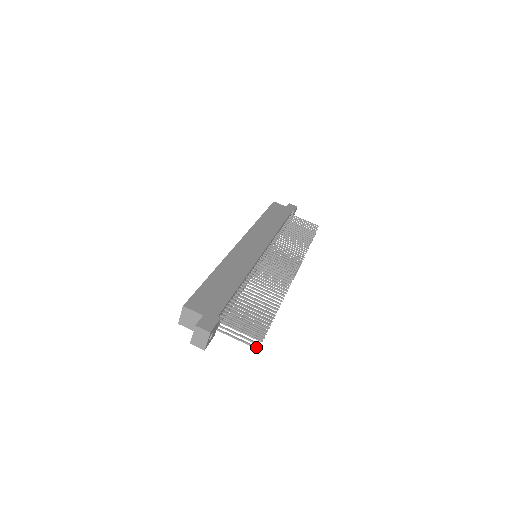
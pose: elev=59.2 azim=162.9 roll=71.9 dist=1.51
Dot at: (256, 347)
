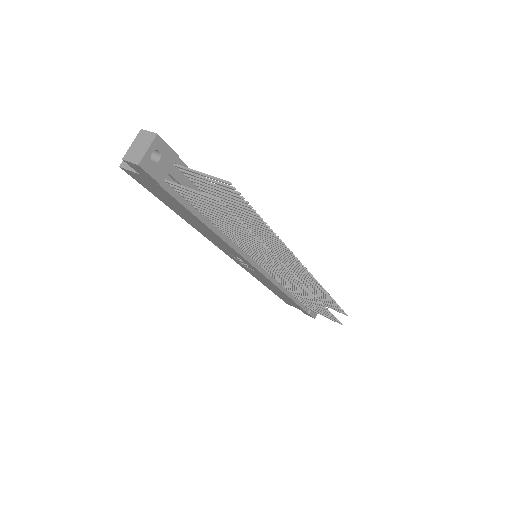
Dot at: (217, 198)
